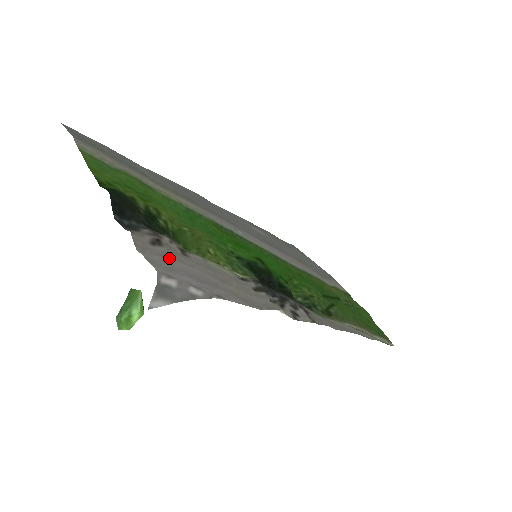
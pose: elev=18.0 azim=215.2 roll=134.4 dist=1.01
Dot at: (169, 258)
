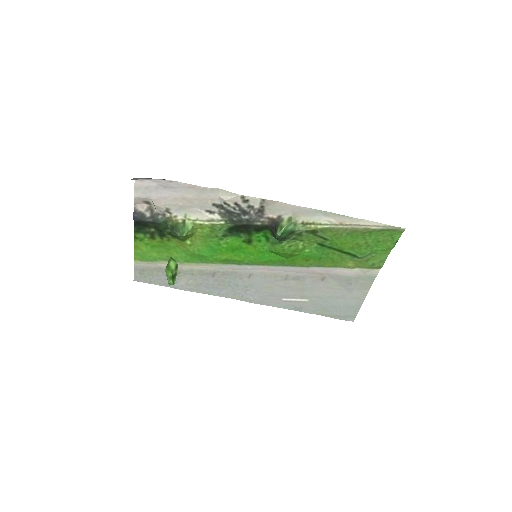
Dot at: (151, 198)
